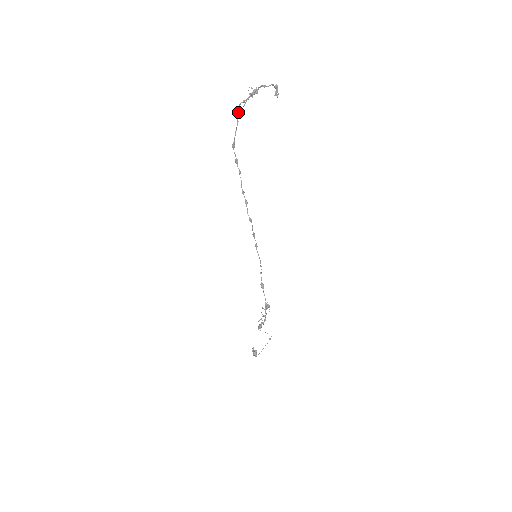
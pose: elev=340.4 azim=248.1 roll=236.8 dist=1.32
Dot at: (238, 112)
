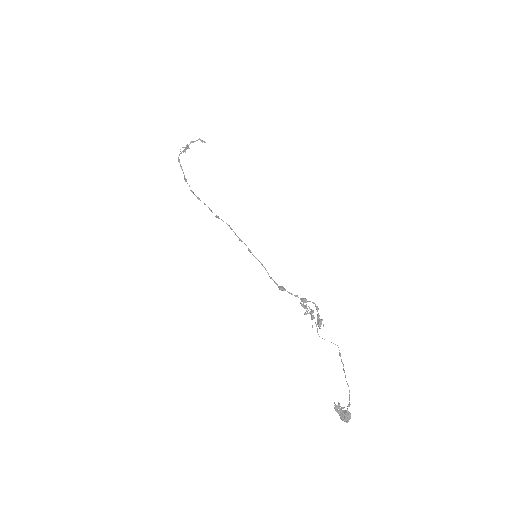
Dot at: occluded
